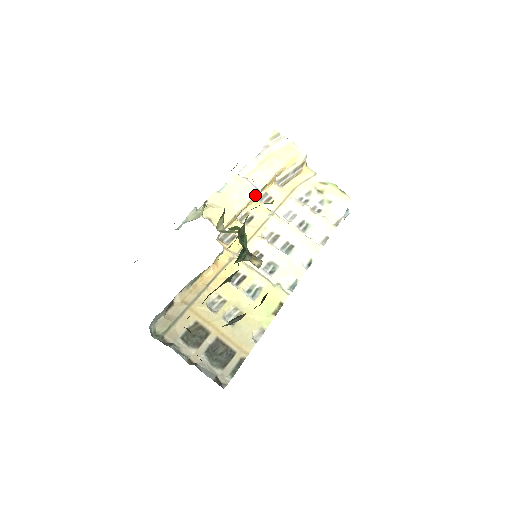
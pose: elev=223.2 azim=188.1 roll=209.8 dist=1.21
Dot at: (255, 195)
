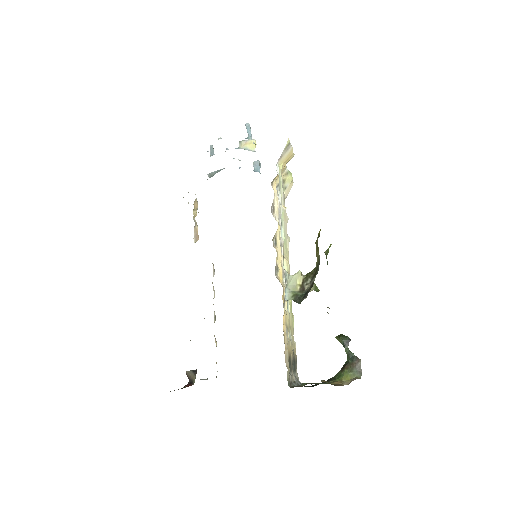
Dot at: occluded
